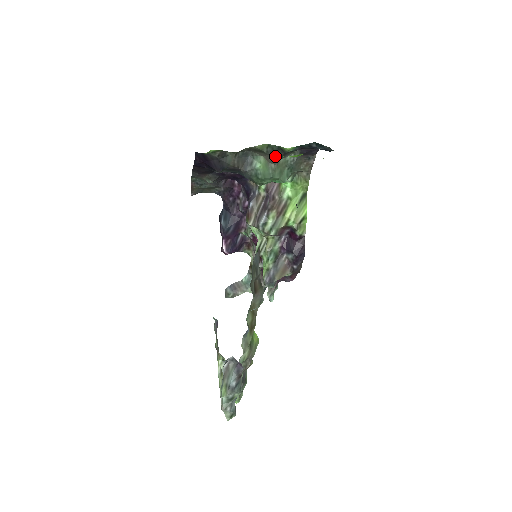
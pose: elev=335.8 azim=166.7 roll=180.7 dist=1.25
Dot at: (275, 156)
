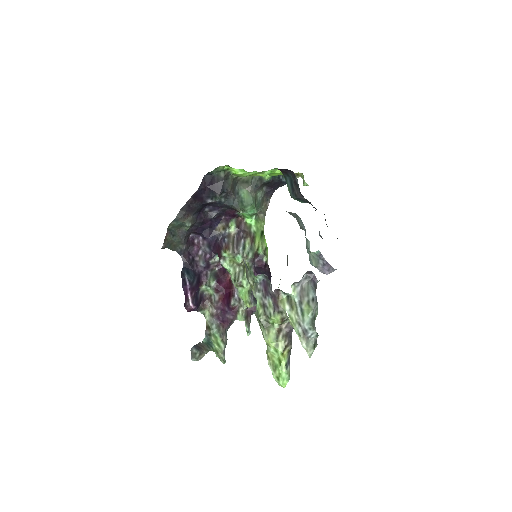
Dot at: (256, 186)
